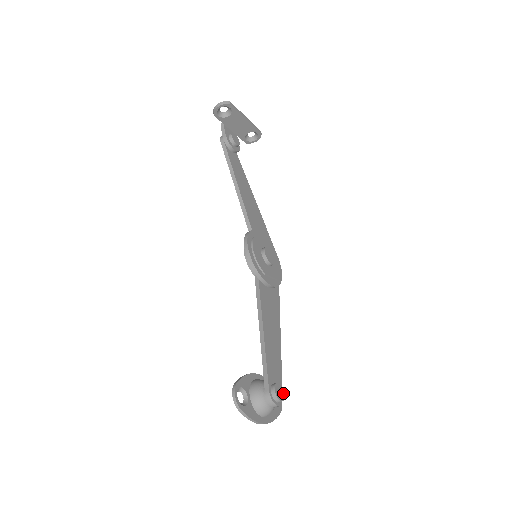
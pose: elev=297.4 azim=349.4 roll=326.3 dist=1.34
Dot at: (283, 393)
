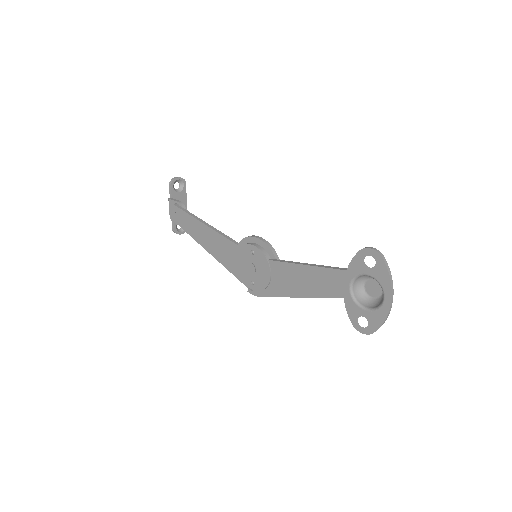
Dot at: occluded
